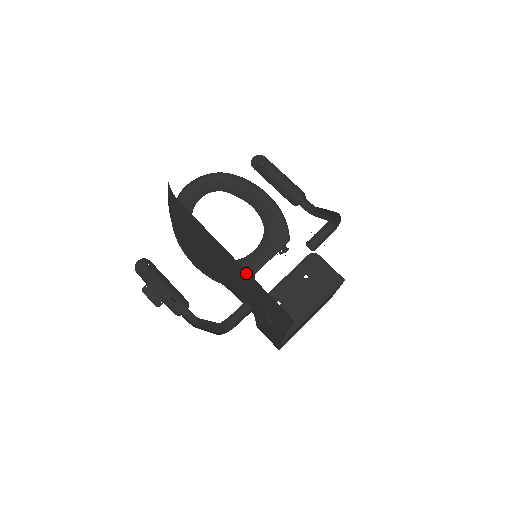
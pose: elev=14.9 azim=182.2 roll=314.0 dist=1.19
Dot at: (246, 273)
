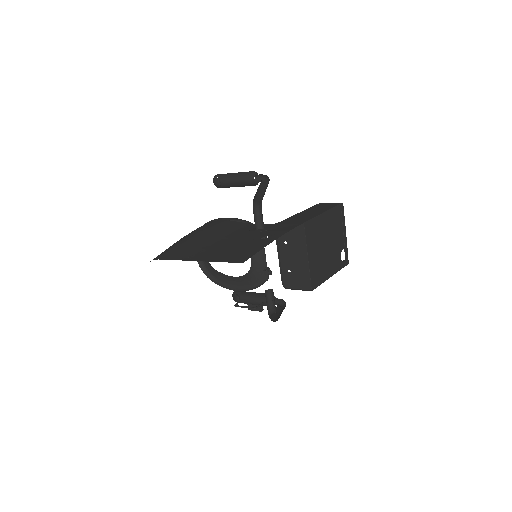
Dot at: occluded
